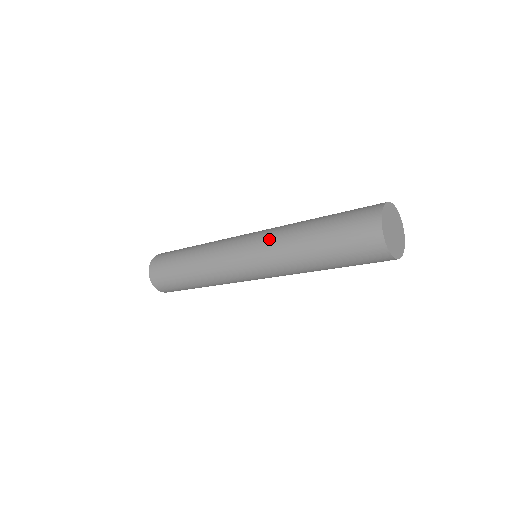
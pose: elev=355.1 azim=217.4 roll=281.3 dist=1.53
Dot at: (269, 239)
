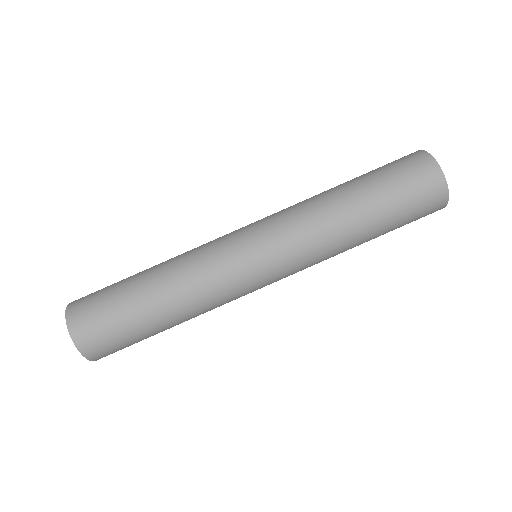
Dot at: (296, 225)
